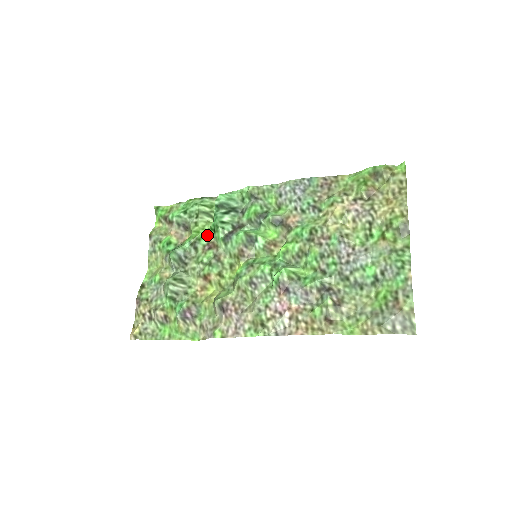
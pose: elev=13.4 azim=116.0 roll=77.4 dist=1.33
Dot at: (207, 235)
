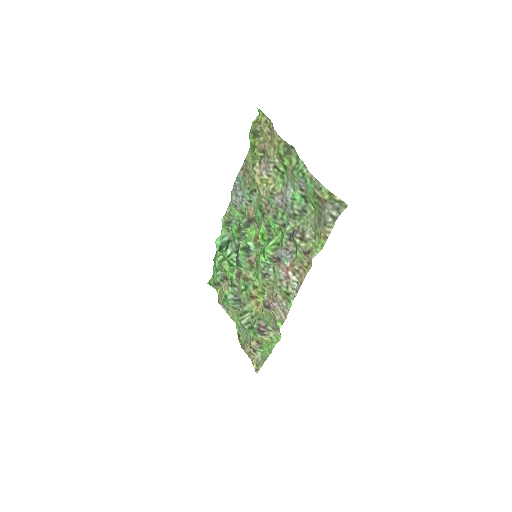
Dot at: (232, 272)
